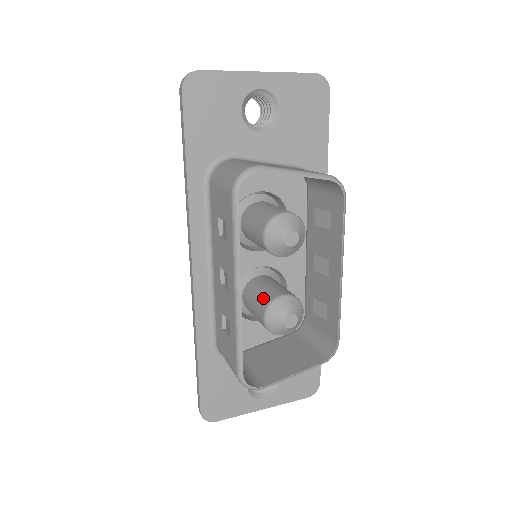
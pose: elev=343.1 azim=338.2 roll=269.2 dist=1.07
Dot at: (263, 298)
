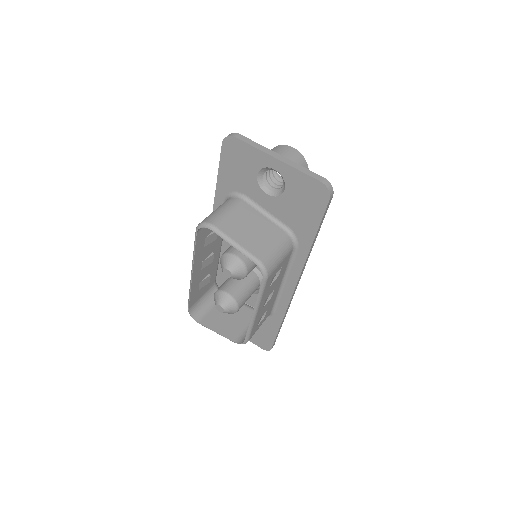
Dot at: (224, 284)
